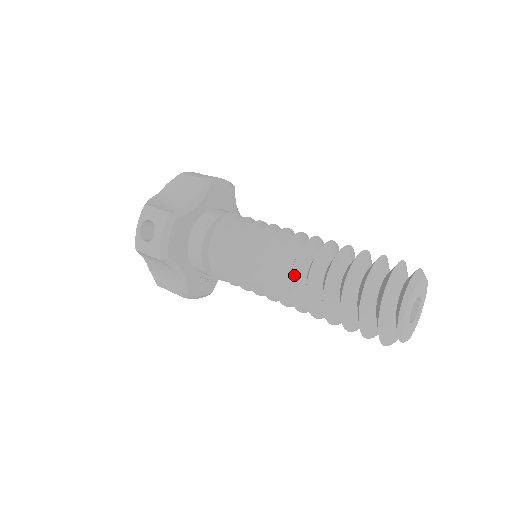
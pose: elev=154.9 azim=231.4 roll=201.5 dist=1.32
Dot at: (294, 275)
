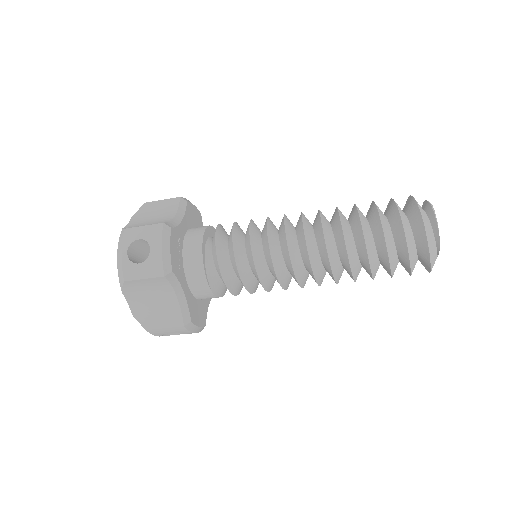
Dot at: occluded
